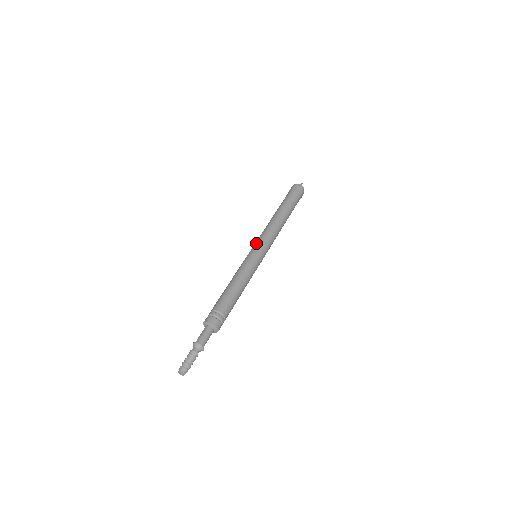
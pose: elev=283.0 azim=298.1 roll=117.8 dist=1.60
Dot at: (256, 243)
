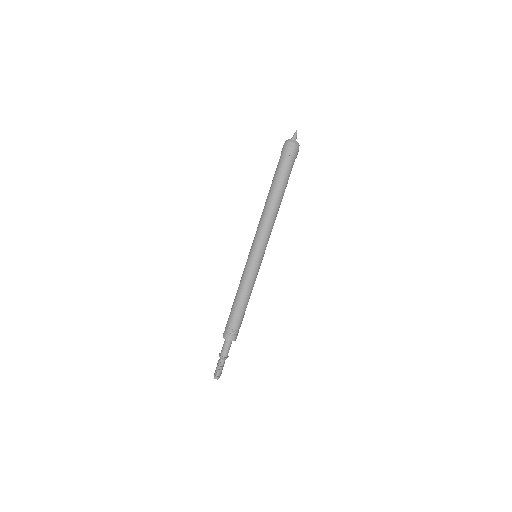
Dot at: (253, 245)
